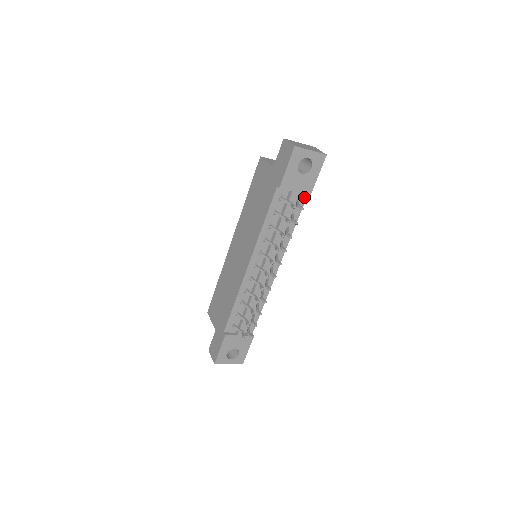
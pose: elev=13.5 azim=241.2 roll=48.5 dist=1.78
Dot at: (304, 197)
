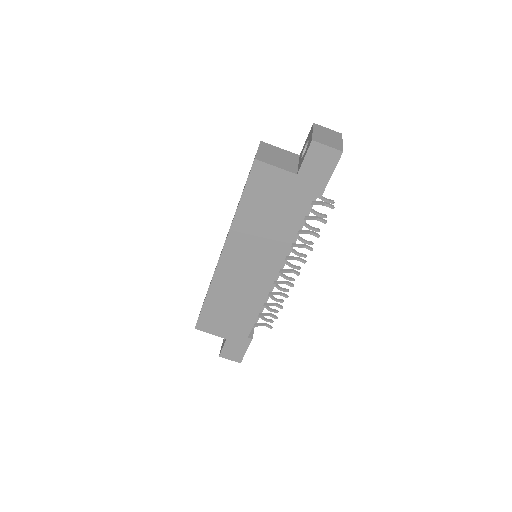
Dot at: occluded
